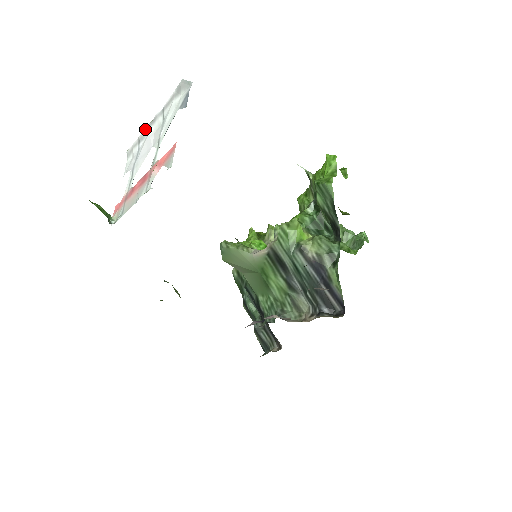
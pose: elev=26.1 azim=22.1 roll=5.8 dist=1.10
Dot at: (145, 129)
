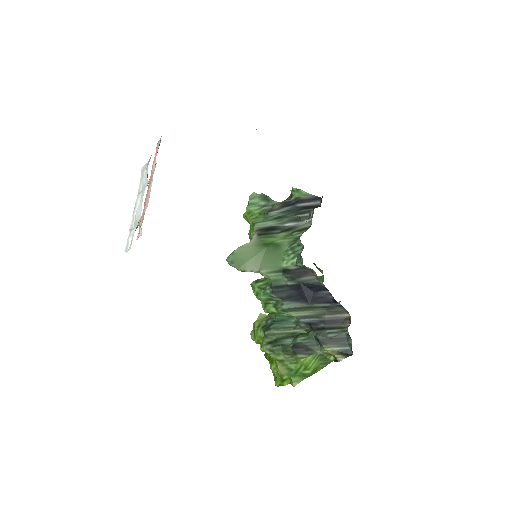
Dot at: (132, 219)
